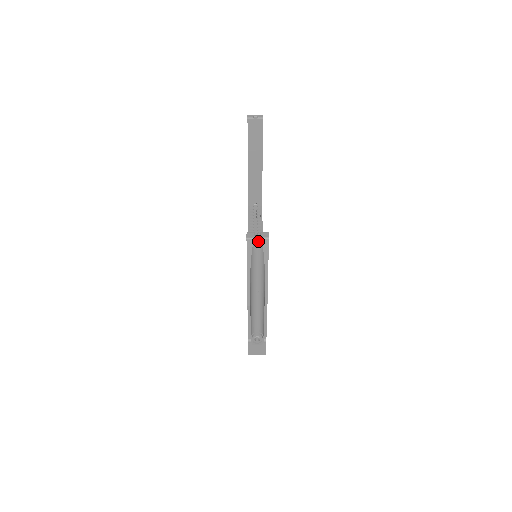
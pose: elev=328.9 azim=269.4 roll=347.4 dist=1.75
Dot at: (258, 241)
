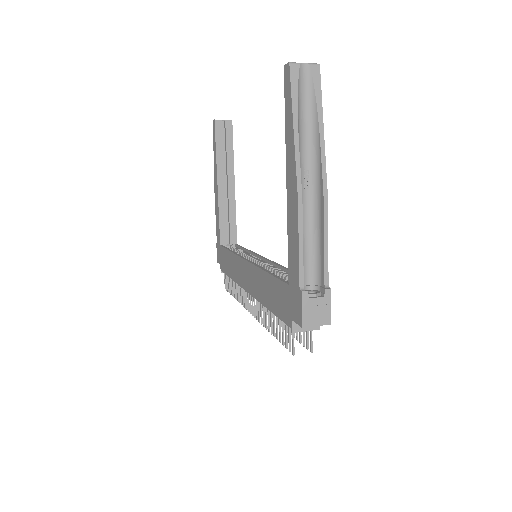
Dot at: (305, 70)
